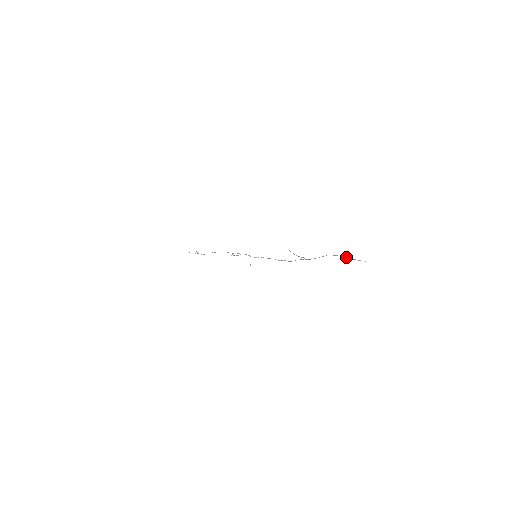
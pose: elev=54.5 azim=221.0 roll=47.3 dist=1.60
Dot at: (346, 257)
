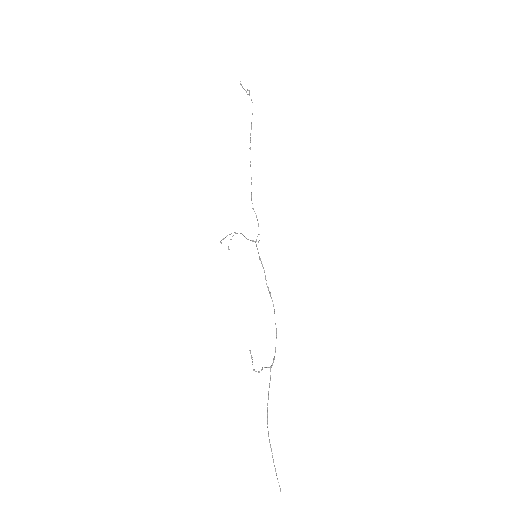
Dot at: (272, 457)
